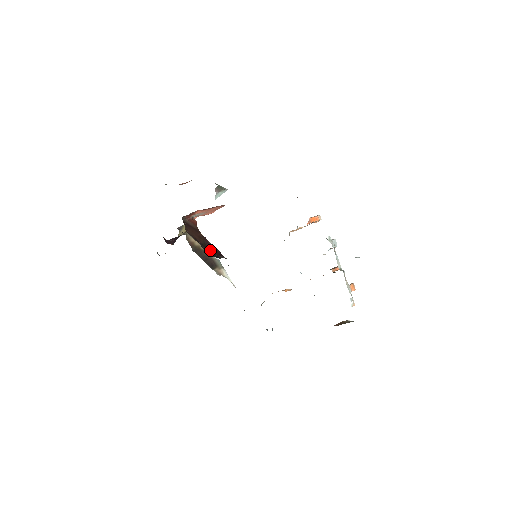
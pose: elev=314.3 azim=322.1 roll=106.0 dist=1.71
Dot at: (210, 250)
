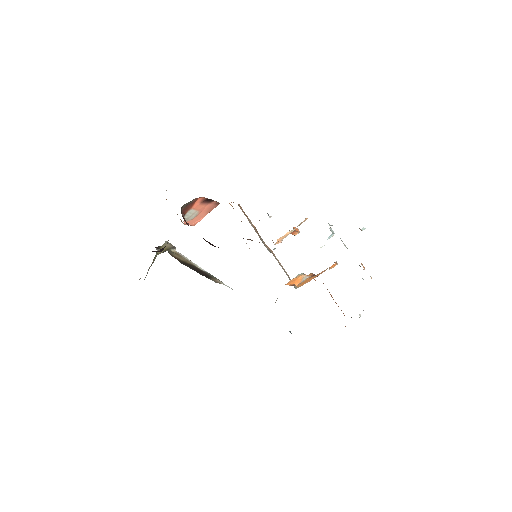
Dot at: (212, 245)
